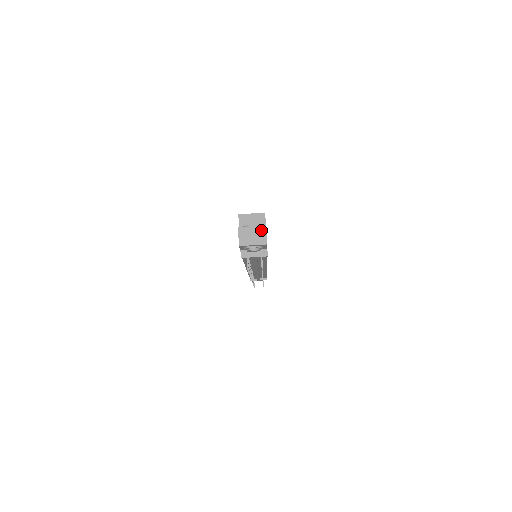
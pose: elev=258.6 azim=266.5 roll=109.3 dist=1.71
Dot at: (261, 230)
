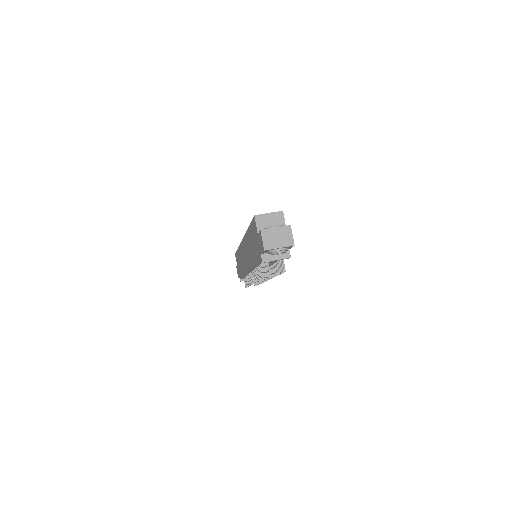
Dot at: (286, 230)
